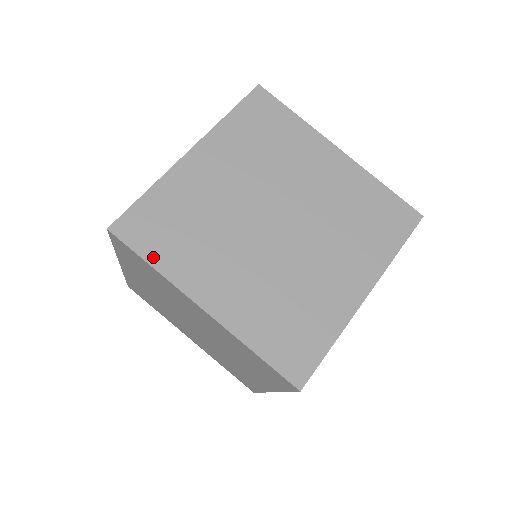
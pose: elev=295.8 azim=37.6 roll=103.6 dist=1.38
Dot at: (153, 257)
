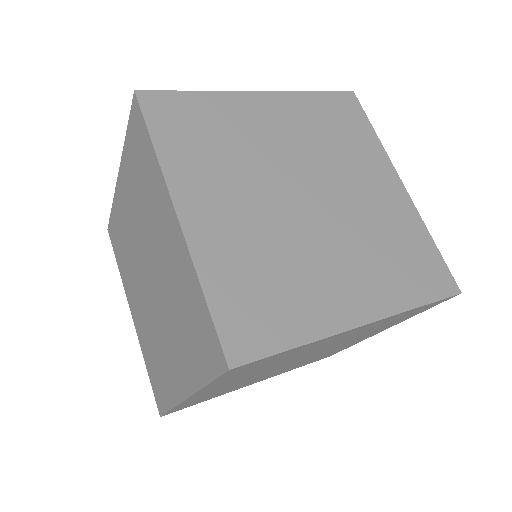
Dot at: (161, 140)
